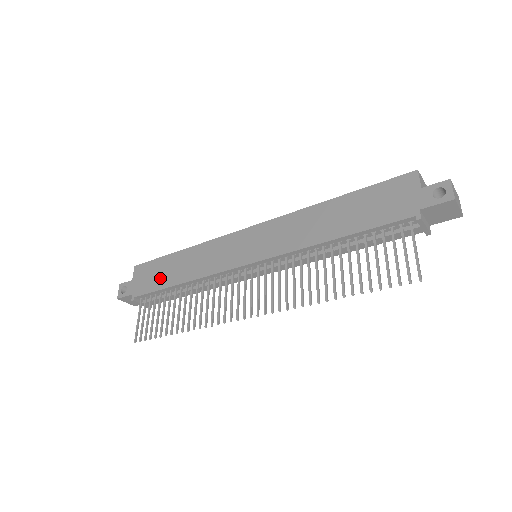
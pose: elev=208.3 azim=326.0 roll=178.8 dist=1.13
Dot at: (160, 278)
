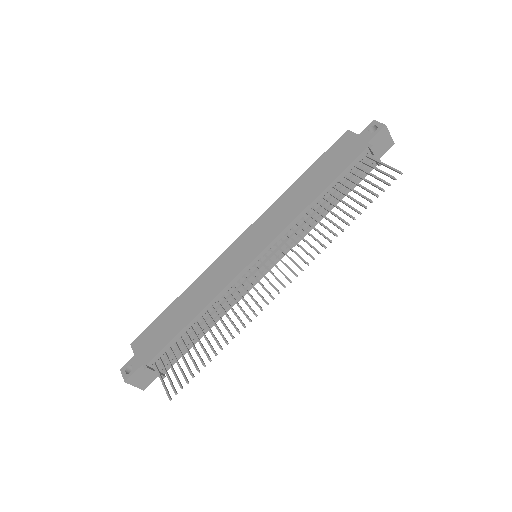
Dot at: (168, 329)
